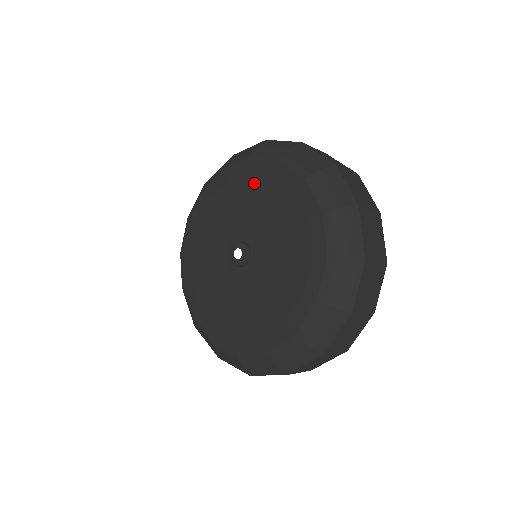
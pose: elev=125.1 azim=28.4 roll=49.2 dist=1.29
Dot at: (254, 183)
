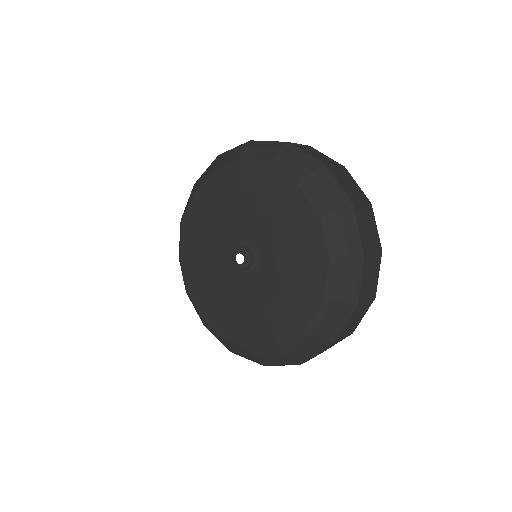
Dot at: (226, 193)
